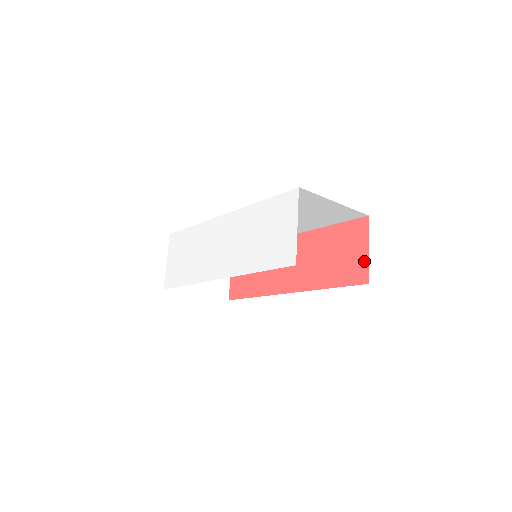
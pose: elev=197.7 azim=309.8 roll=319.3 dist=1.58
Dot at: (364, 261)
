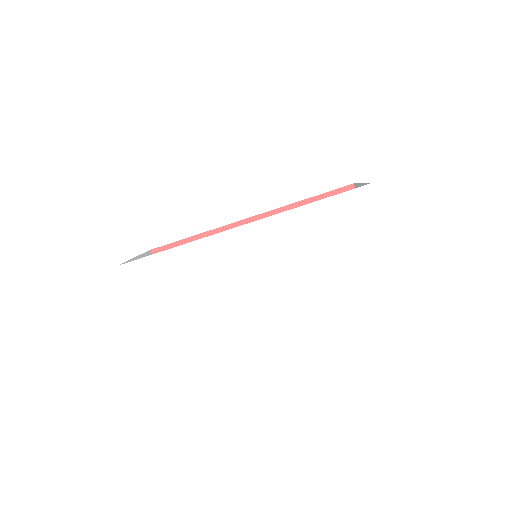
Dot at: occluded
